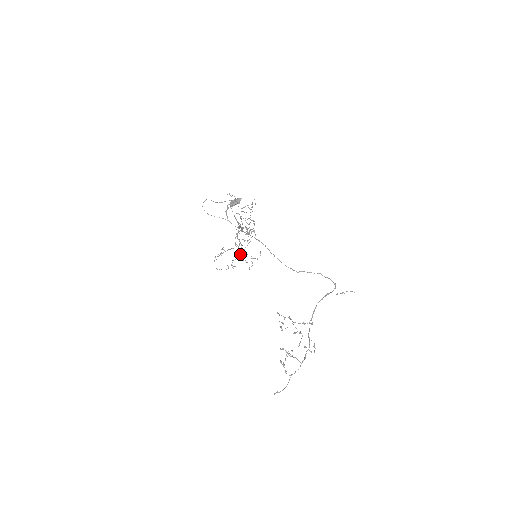
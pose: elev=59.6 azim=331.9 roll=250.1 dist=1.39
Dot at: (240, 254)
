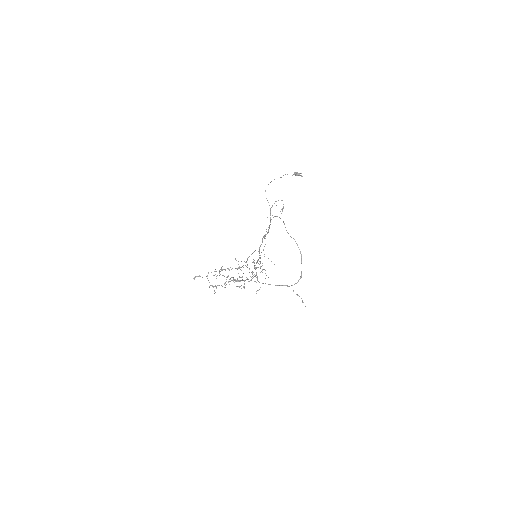
Dot at: occluded
